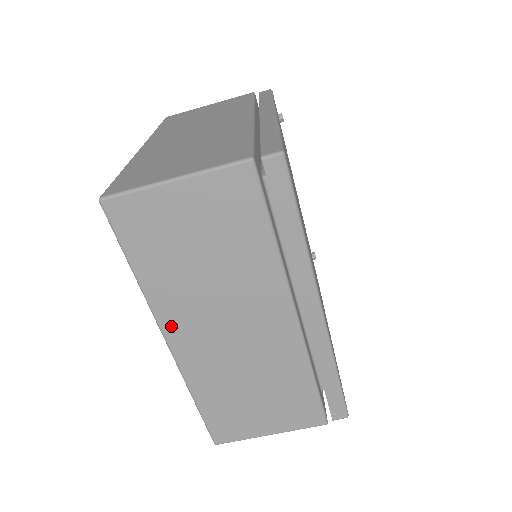
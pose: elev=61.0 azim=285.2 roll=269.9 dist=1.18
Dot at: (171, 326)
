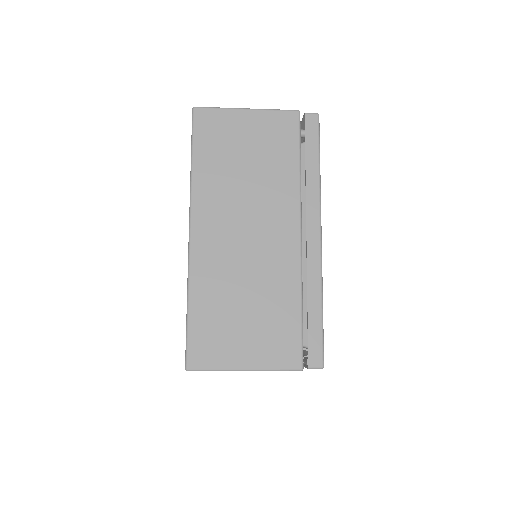
Dot at: occluded
